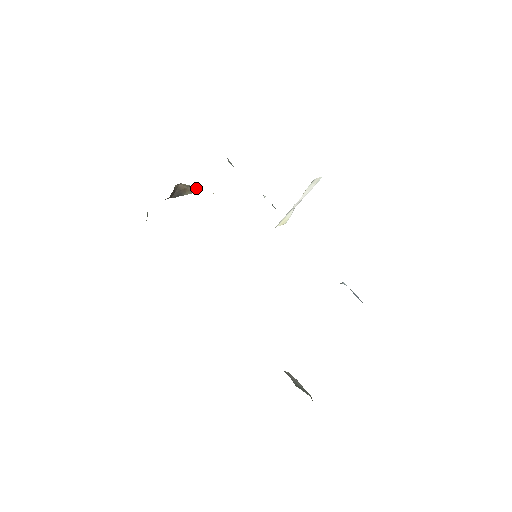
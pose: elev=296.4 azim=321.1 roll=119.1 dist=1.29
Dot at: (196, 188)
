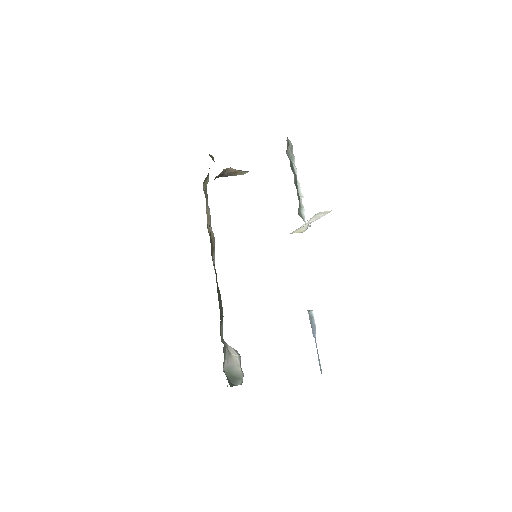
Dot at: (247, 171)
